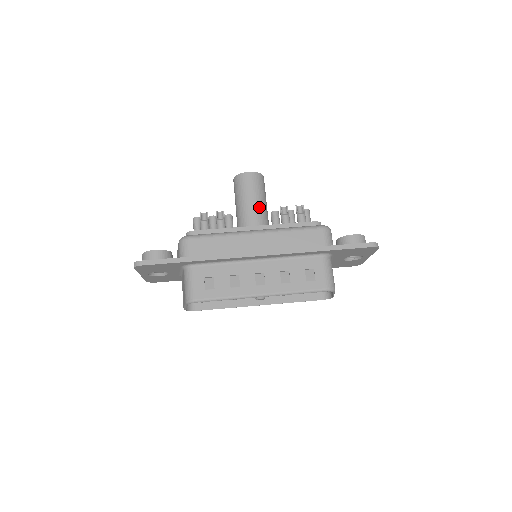
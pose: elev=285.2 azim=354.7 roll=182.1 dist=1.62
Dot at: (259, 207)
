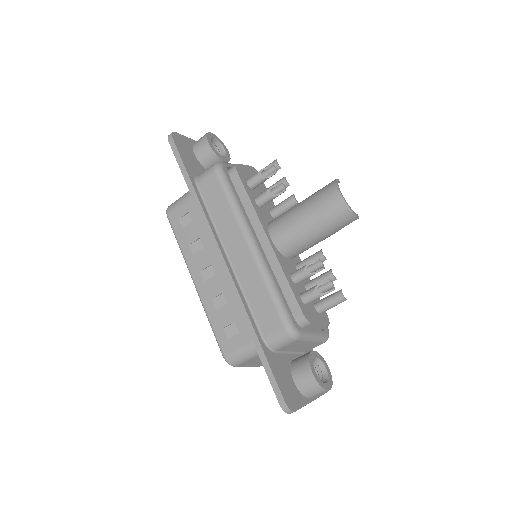
Dot at: (300, 232)
